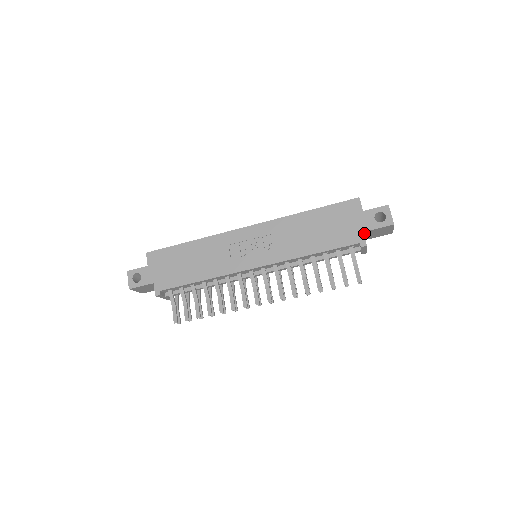
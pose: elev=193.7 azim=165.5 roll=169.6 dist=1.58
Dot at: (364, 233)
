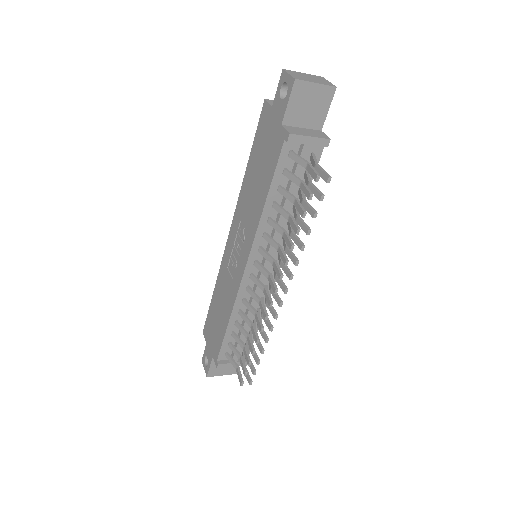
Dot at: (289, 125)
